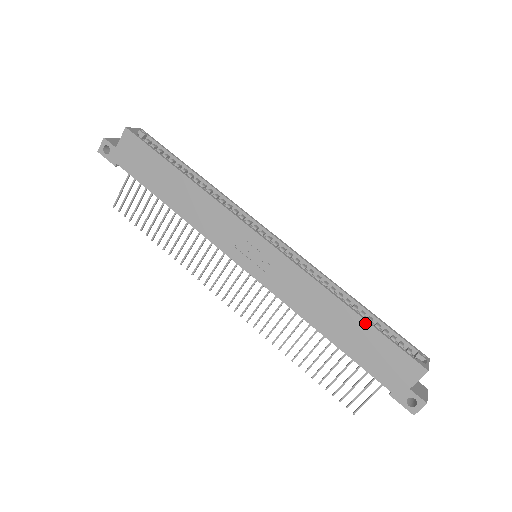
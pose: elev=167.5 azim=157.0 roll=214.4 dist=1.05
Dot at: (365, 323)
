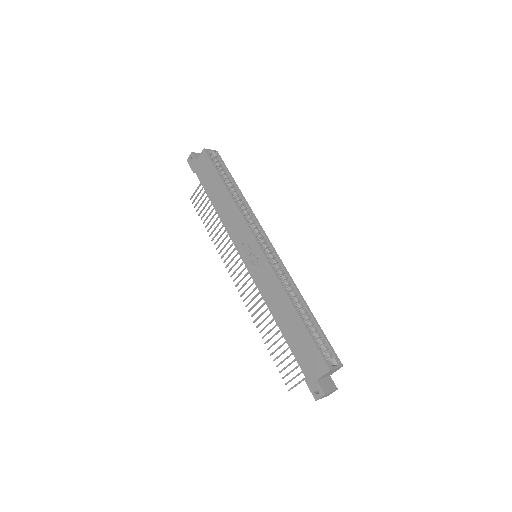
Dot at: (301, 323)
